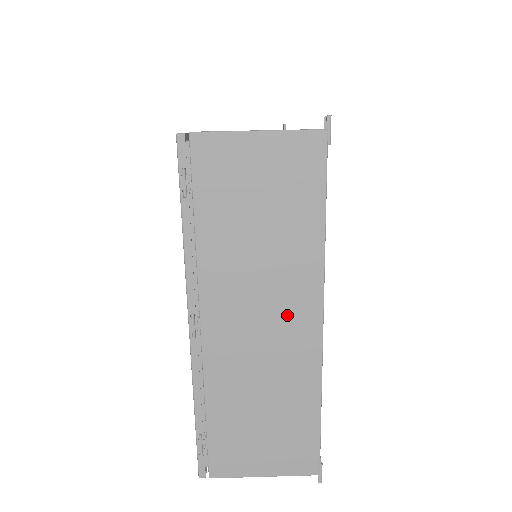
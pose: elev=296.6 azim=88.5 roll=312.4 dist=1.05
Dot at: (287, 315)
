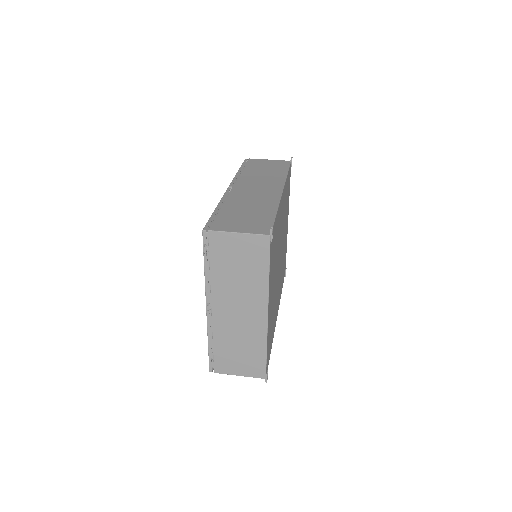
Dot at: (251, 309)
